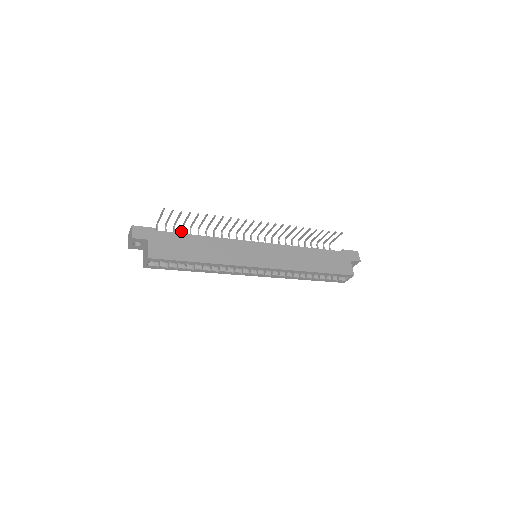
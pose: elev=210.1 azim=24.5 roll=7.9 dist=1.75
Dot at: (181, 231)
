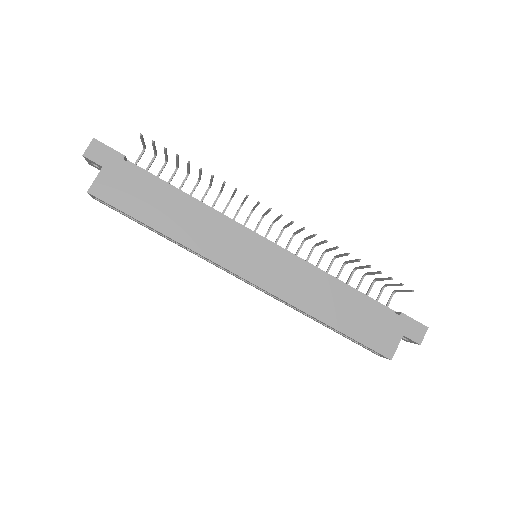
Dot at: occluded
